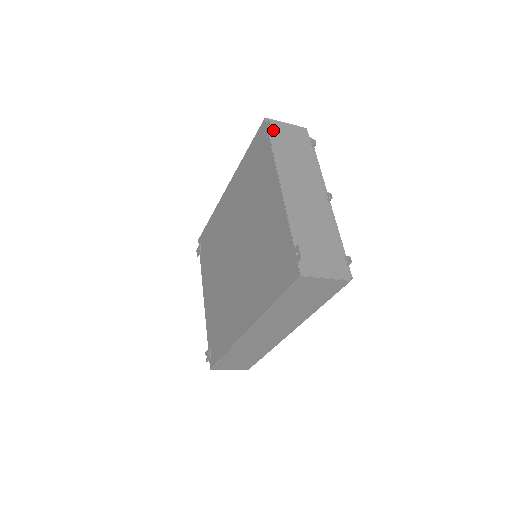
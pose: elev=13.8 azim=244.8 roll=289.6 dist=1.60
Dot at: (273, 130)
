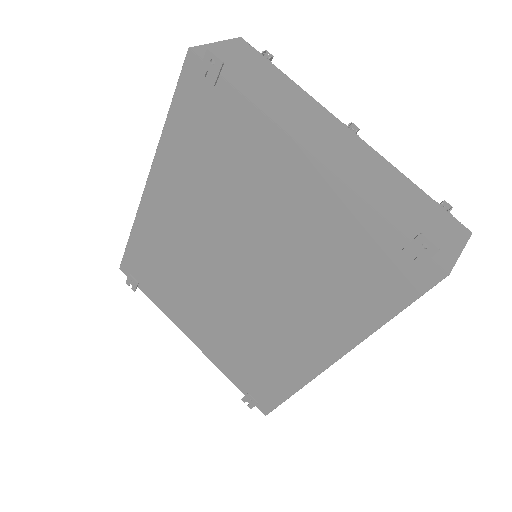
Dot at: occluded
